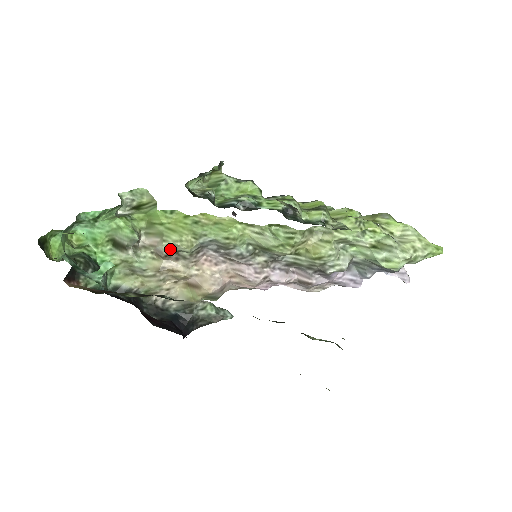
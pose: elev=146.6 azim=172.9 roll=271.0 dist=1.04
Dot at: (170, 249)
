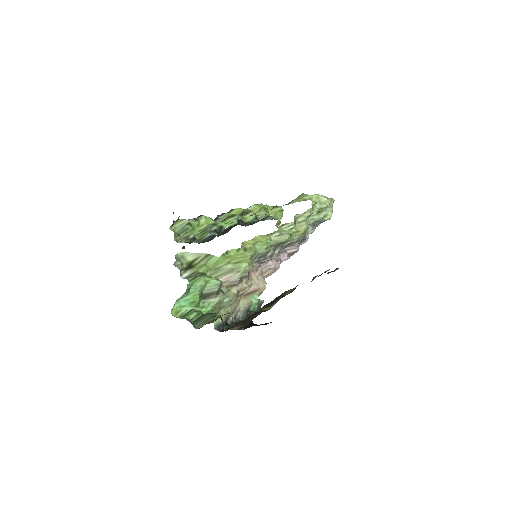
Dot at: occluded
